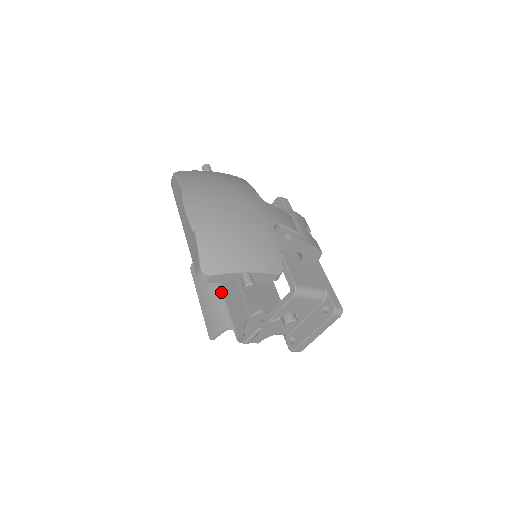
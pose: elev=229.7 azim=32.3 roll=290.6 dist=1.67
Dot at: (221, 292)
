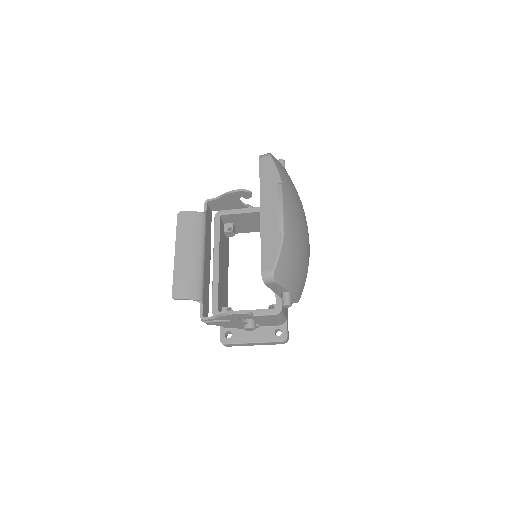
Dot at: (203, 261)
